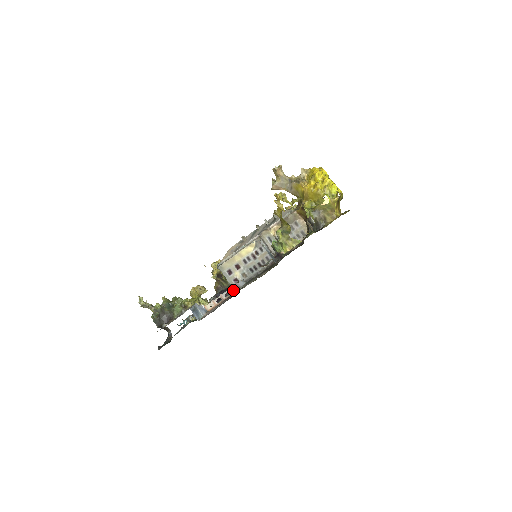
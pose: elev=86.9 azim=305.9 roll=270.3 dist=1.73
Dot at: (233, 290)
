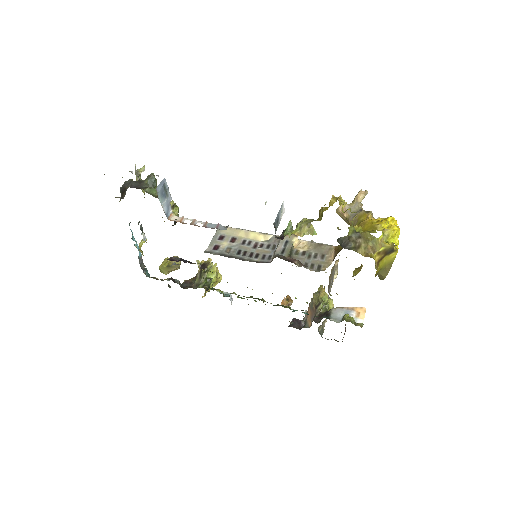
Dot at: (209, 226)
